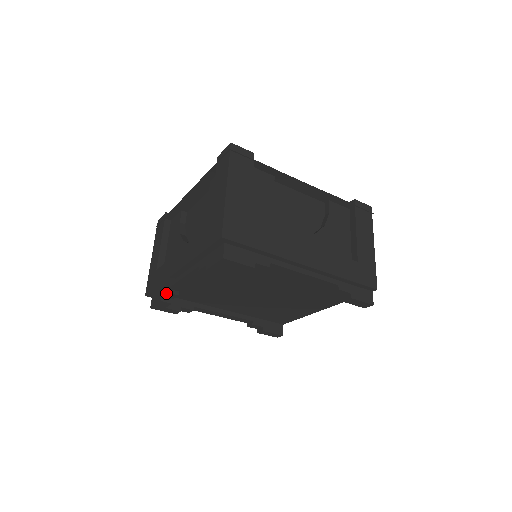
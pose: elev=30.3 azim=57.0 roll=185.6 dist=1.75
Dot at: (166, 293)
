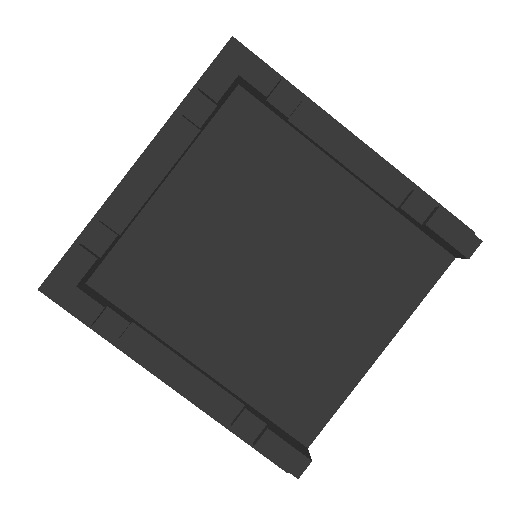
Dot at: (95, 226)
